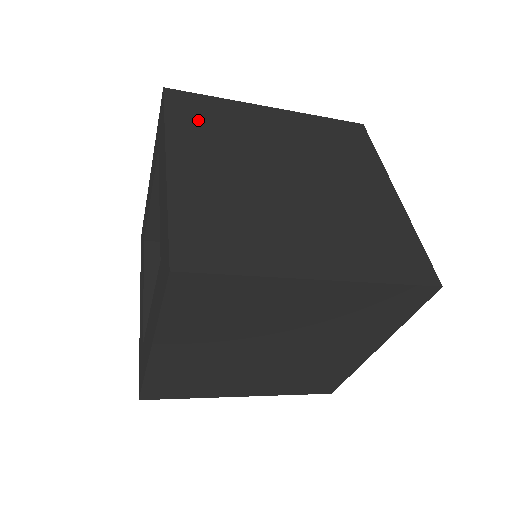
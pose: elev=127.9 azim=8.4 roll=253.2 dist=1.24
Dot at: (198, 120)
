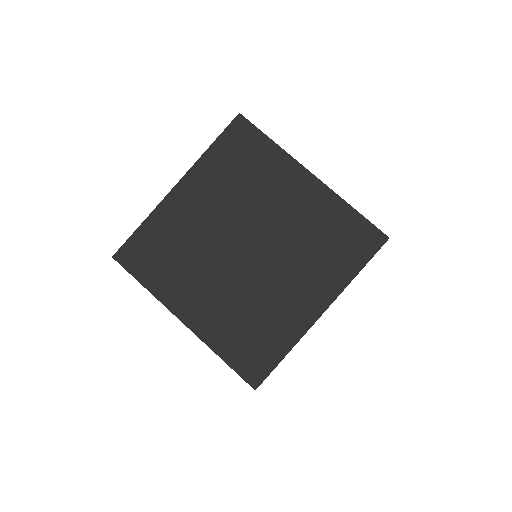
Dot at: (233, 159)
